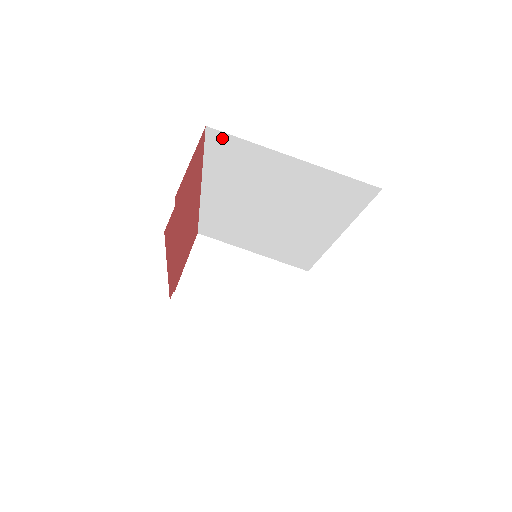
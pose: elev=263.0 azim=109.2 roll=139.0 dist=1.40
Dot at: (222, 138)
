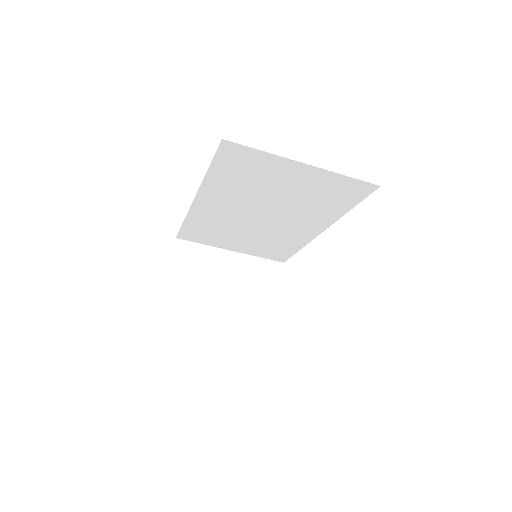
Dot at: (236, 149)
